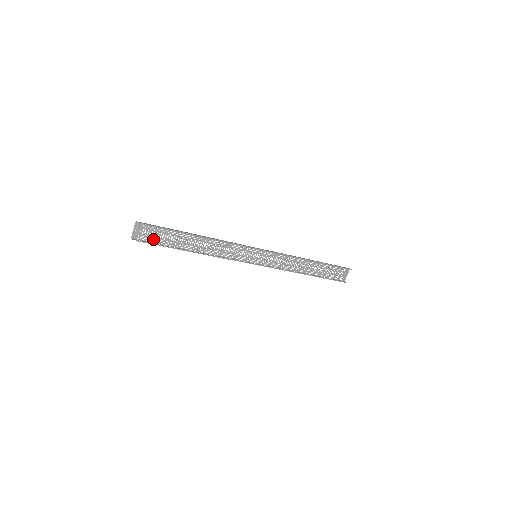
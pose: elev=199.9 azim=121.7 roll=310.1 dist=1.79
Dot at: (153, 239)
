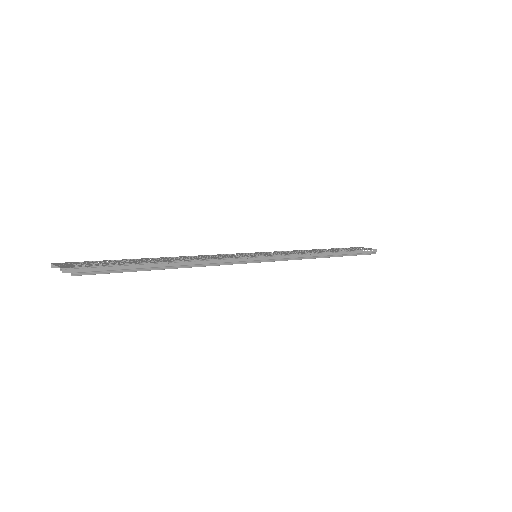
Dot at: (93, 262)
